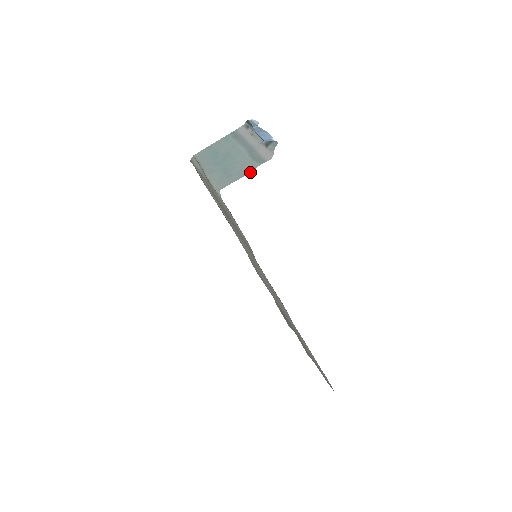
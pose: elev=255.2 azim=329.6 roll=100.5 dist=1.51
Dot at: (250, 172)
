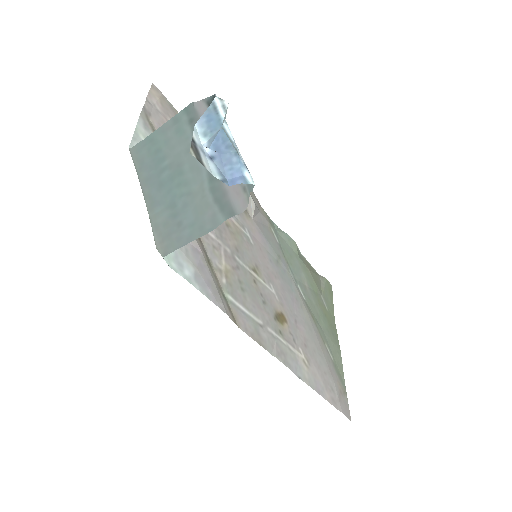
Dot at: (209, 231)
